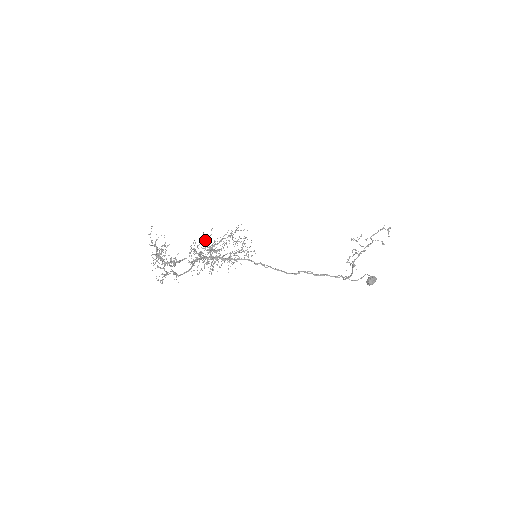
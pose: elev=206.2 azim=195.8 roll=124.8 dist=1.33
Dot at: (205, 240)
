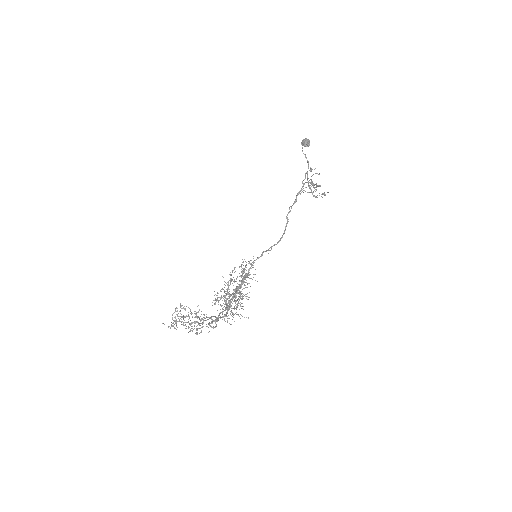
Dot at: occluded
